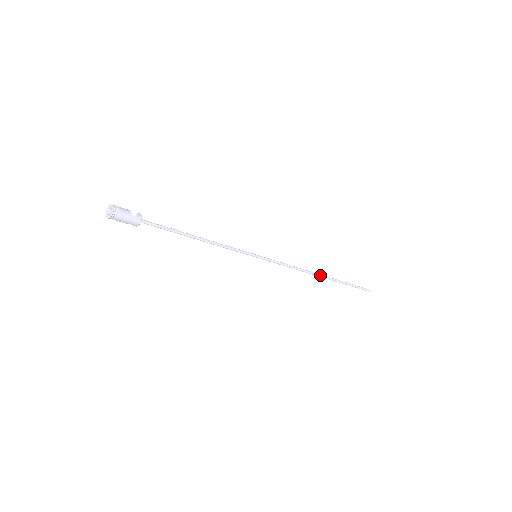
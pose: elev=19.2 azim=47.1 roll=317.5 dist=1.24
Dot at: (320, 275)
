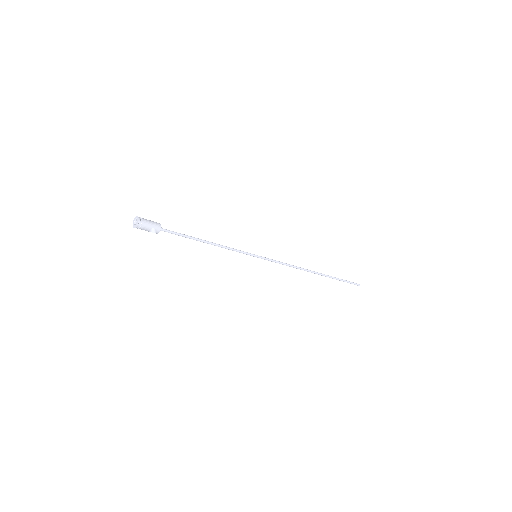
Dot at: (312, 271)
